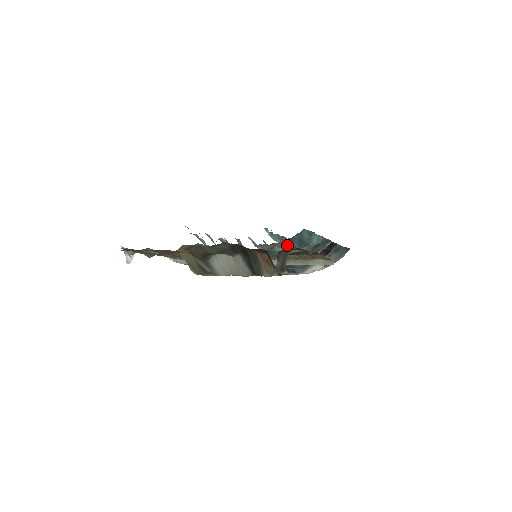
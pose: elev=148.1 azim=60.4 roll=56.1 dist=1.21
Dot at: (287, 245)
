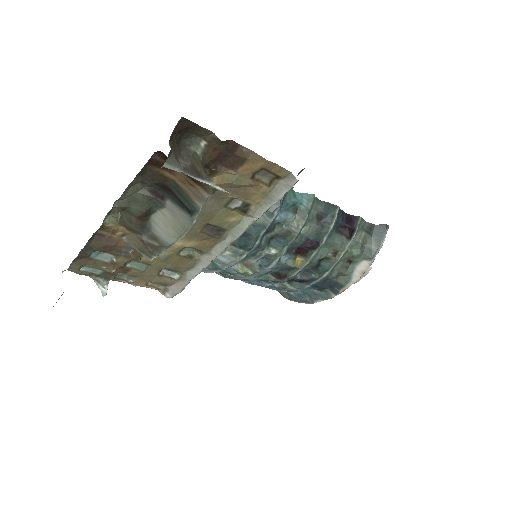
Dot at: occluded
